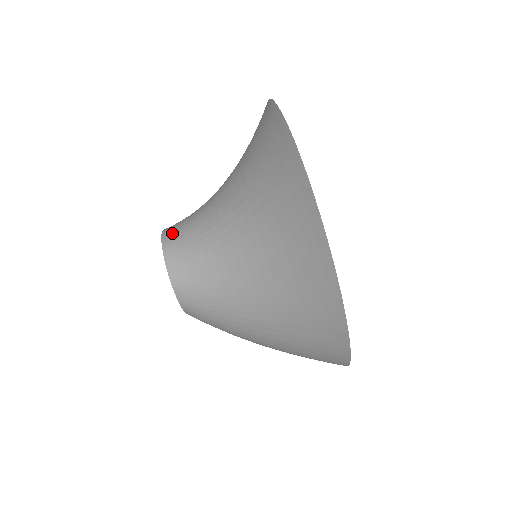
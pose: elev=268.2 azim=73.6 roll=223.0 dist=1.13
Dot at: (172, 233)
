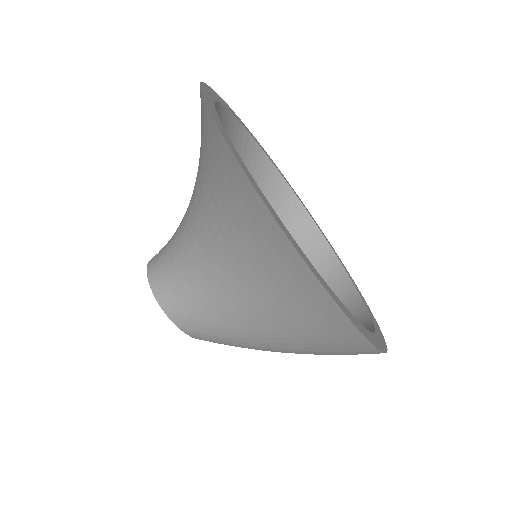
Dot at: (156, 258)
